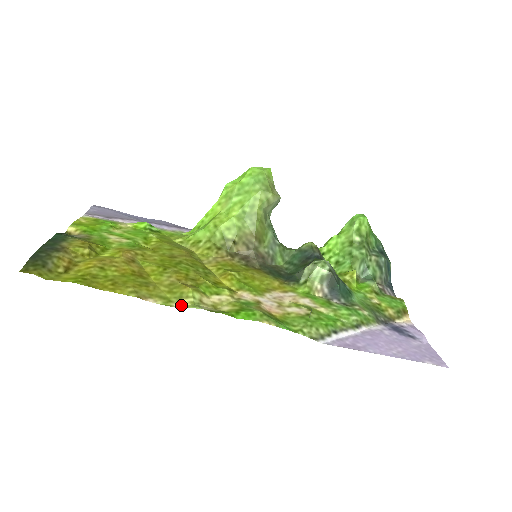
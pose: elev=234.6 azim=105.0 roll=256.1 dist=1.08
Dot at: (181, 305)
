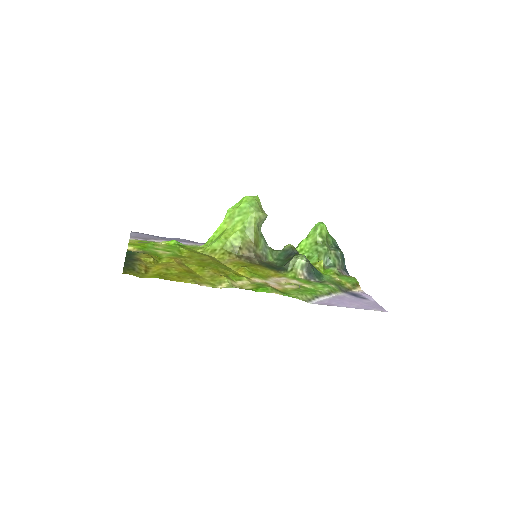
Dot at: (222, 287)
